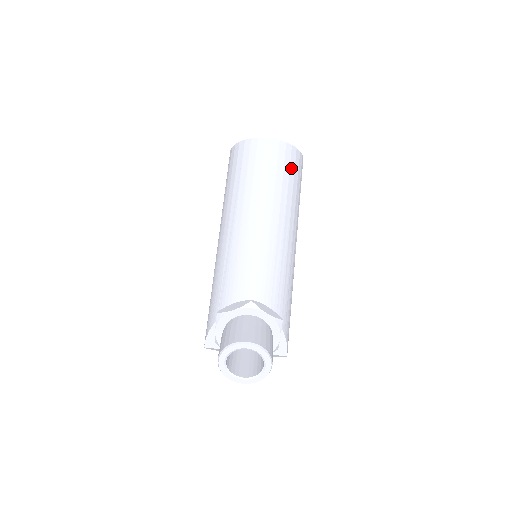
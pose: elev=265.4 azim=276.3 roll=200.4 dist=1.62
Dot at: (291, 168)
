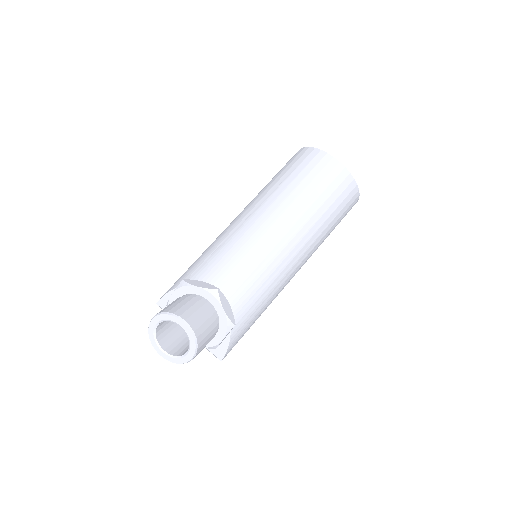
Dot at: (339, 199)
